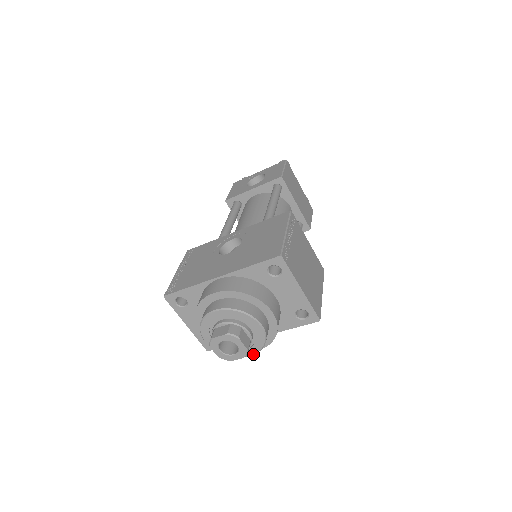
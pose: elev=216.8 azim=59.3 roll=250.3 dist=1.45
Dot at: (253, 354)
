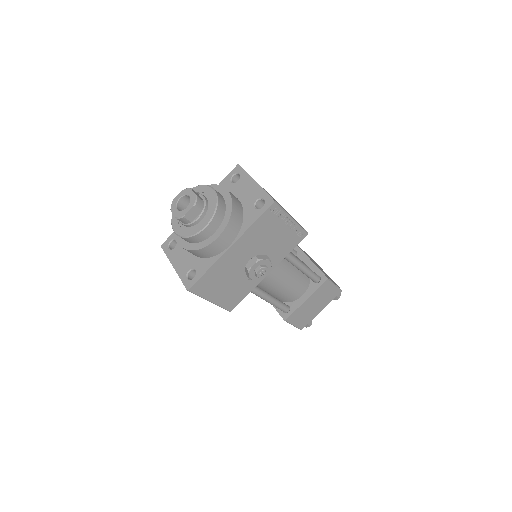
Dot at: (208, 222)
